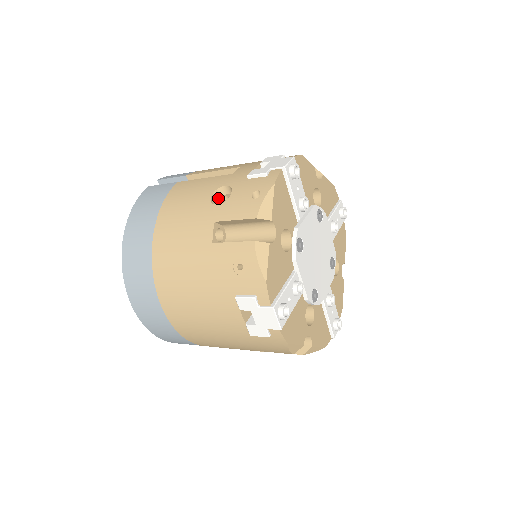
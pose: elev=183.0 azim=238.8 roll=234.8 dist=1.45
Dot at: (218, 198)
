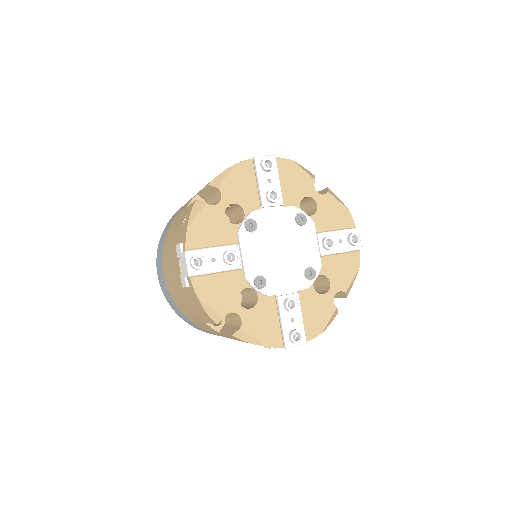
Dot at: occluded
